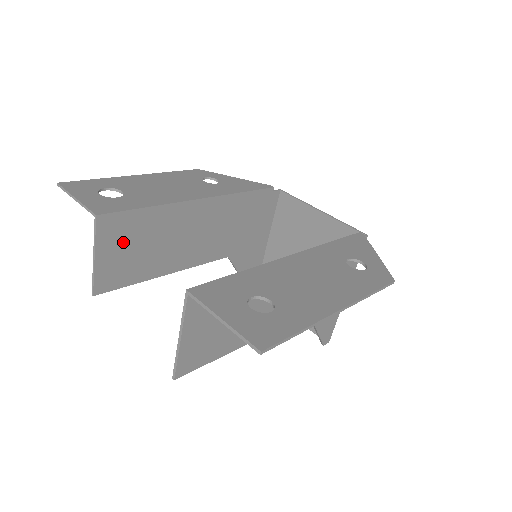
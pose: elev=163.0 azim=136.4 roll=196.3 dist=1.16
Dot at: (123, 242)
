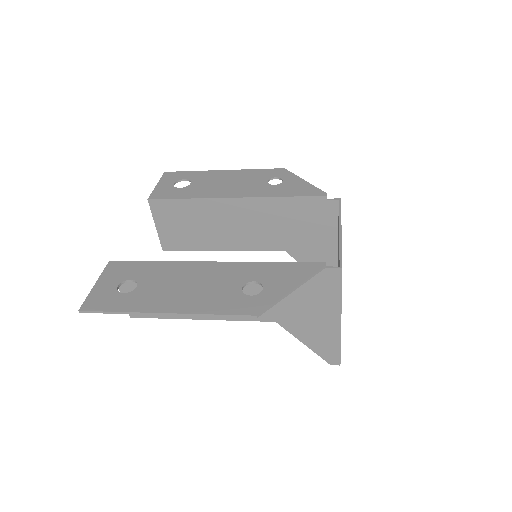
Dot at: (174, 220)
